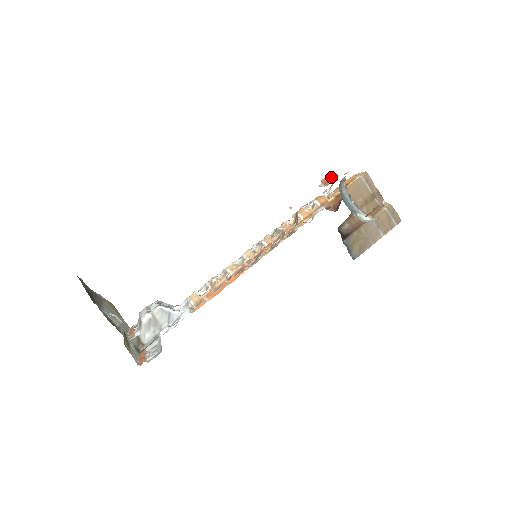
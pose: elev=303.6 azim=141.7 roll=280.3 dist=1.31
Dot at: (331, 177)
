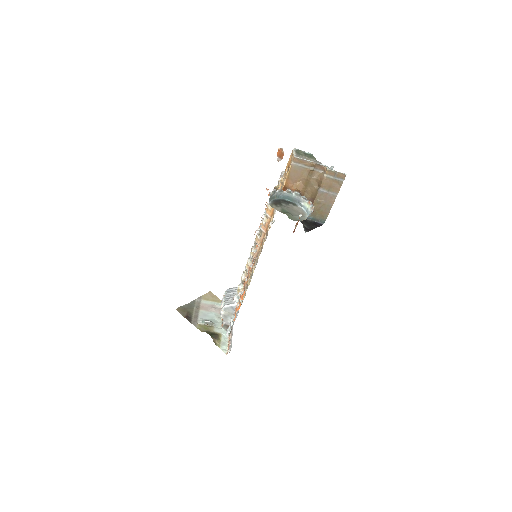
Dot at: (282, 148)
